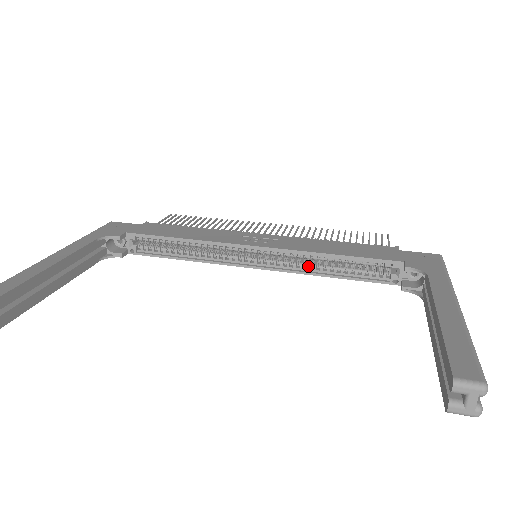
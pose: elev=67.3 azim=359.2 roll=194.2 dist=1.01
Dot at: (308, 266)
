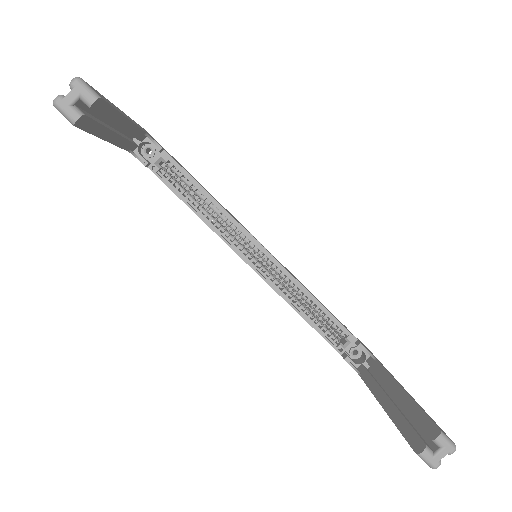
Dot at: (289, 294)
